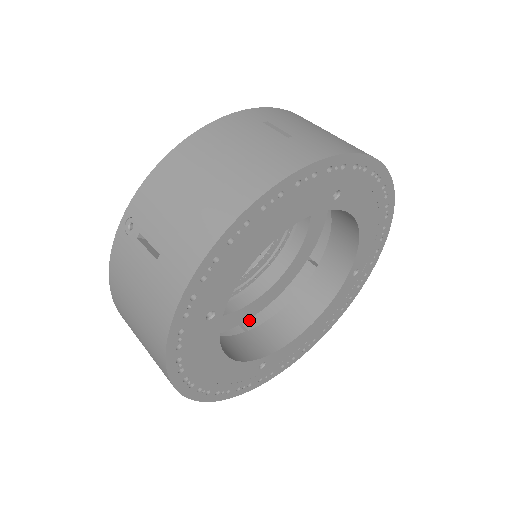
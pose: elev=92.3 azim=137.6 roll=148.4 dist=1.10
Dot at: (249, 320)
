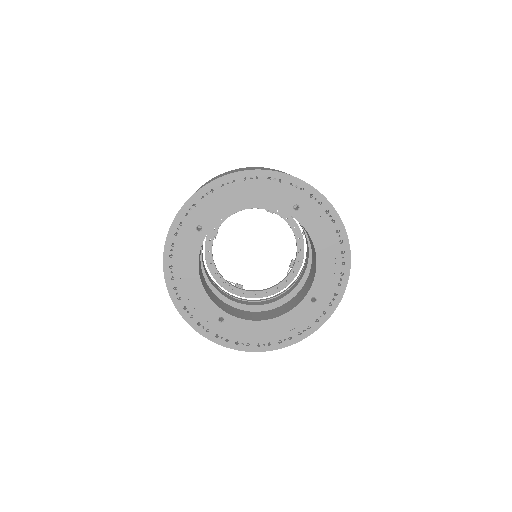
Dot at: occluded
